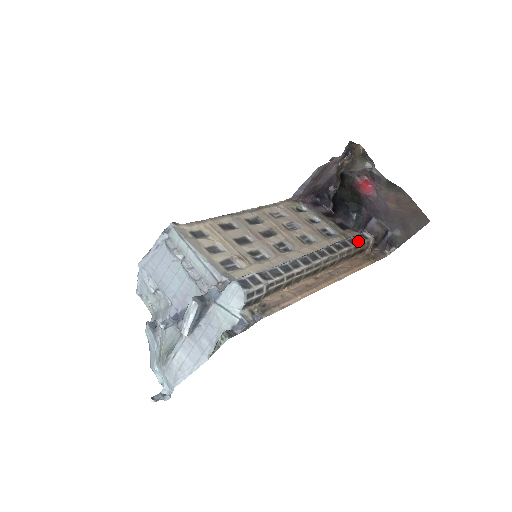
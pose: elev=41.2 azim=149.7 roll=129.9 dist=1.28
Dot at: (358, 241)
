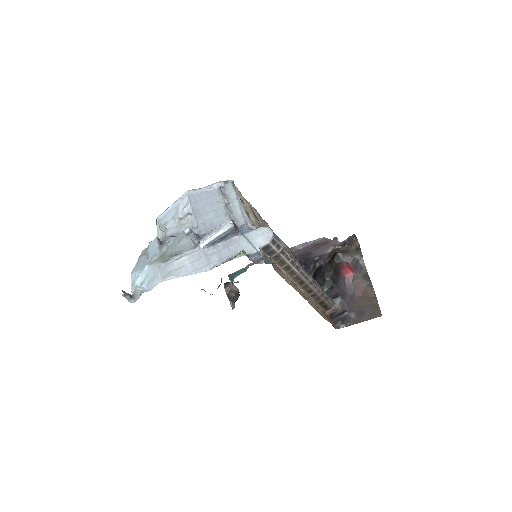
Dot at: occluded
